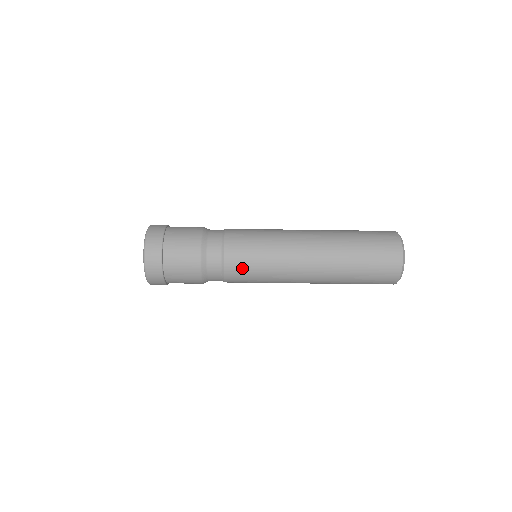
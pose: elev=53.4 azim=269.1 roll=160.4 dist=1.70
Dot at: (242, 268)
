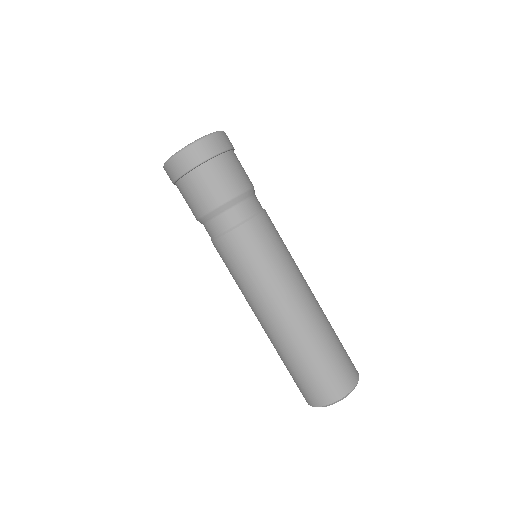
Dot at: (267, 234)
